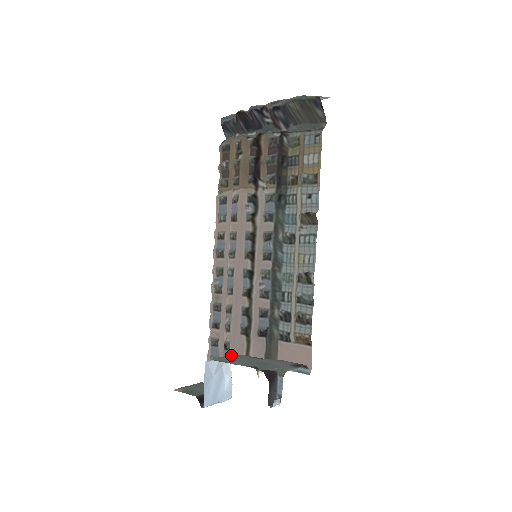
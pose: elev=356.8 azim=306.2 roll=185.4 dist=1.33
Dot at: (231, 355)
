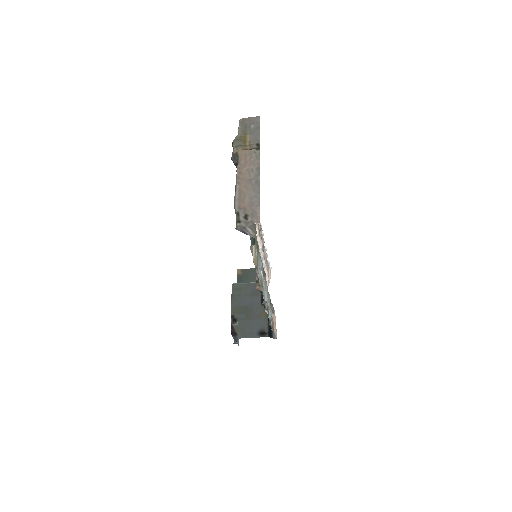
Dot at: (253, 285)
